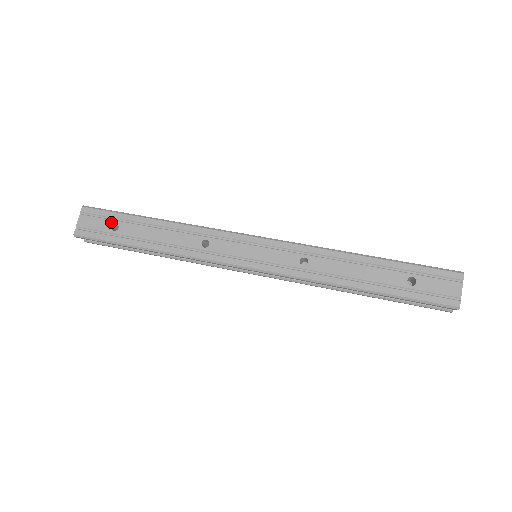
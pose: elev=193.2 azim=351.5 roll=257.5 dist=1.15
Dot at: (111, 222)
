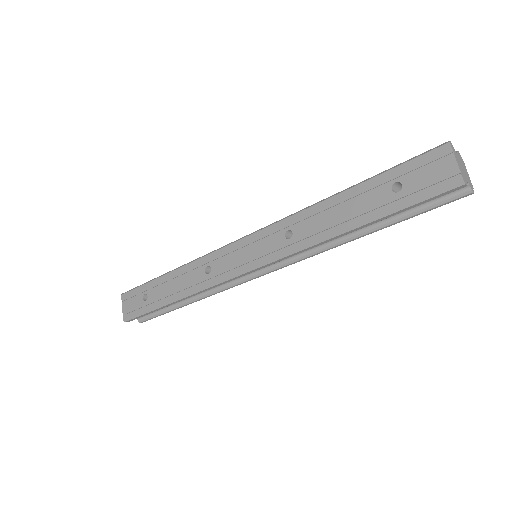
Dot at: (142, 295)
